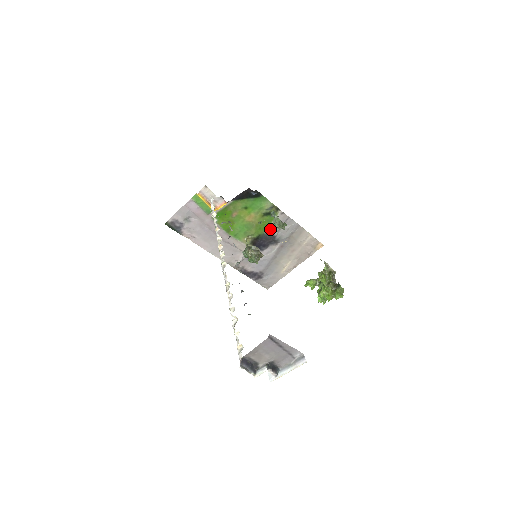
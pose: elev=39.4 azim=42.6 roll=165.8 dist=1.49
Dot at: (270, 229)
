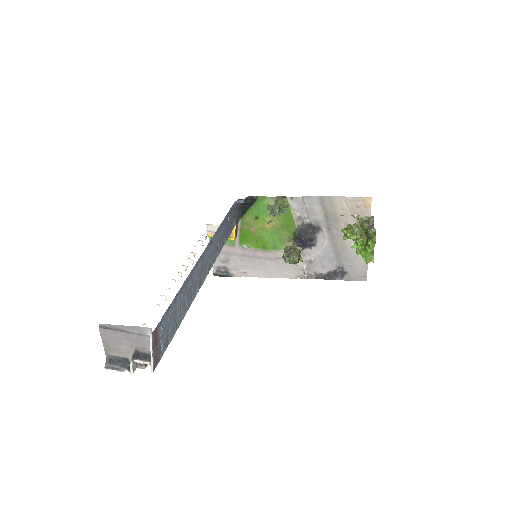
Dot at: (297, 221)
